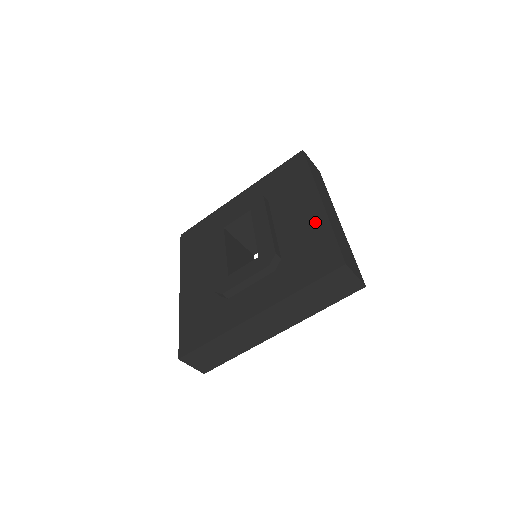
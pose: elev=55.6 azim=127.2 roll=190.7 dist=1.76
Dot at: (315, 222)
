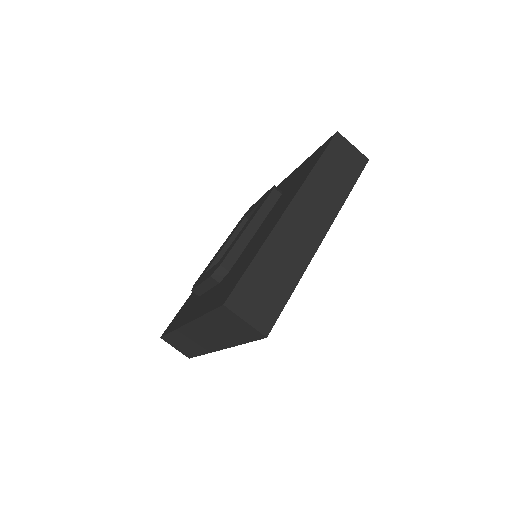
Dot at: (262, 238)
